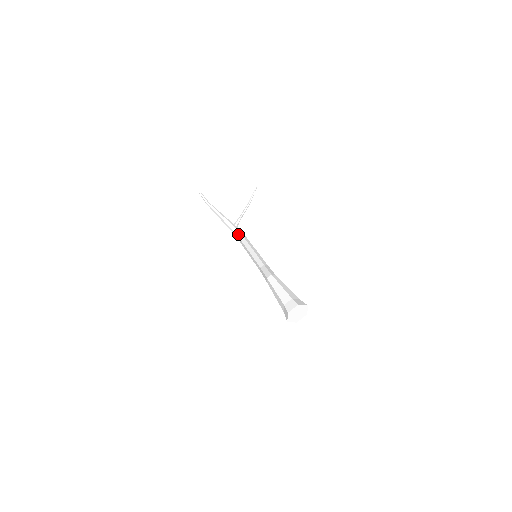
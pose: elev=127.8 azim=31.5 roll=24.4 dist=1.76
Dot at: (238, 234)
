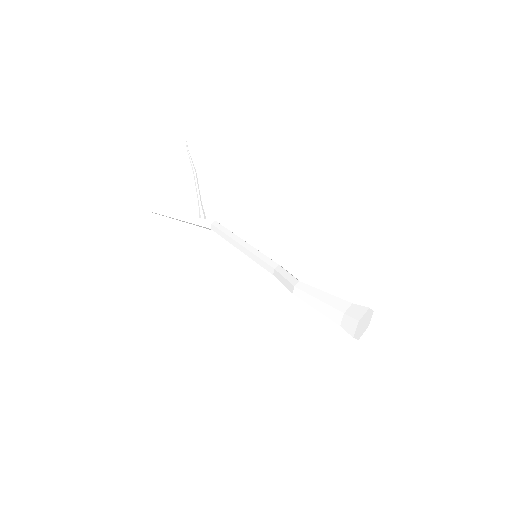
Dot at: (214, 230)
